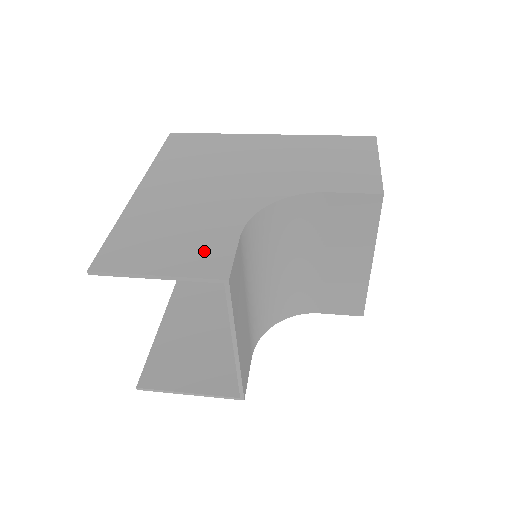
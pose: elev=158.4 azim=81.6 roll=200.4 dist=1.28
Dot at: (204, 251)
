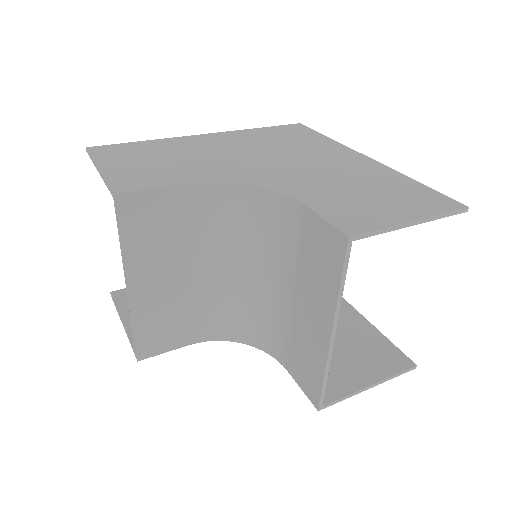
Dot at: (145, 176)
